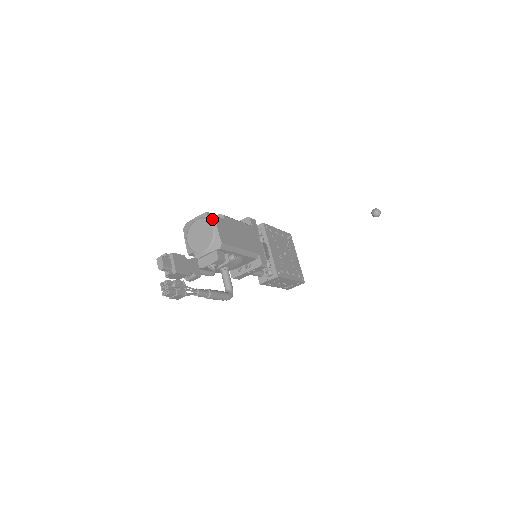
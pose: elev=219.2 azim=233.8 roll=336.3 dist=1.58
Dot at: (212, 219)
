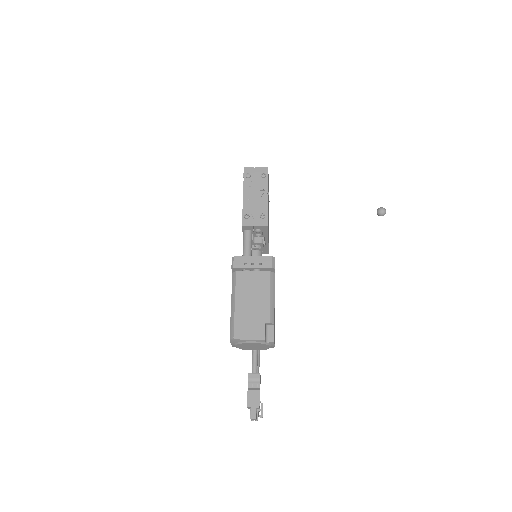
Dot at: (271, 343)
